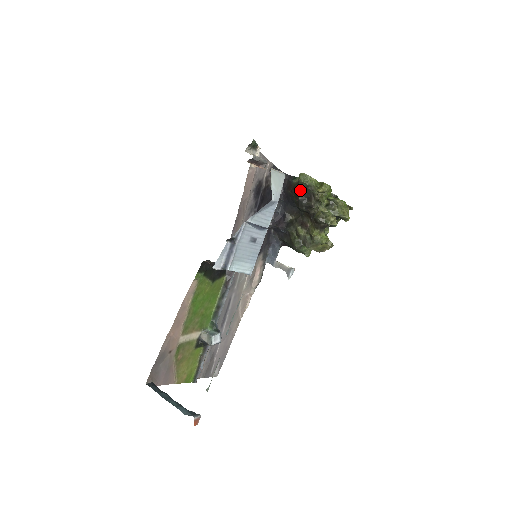
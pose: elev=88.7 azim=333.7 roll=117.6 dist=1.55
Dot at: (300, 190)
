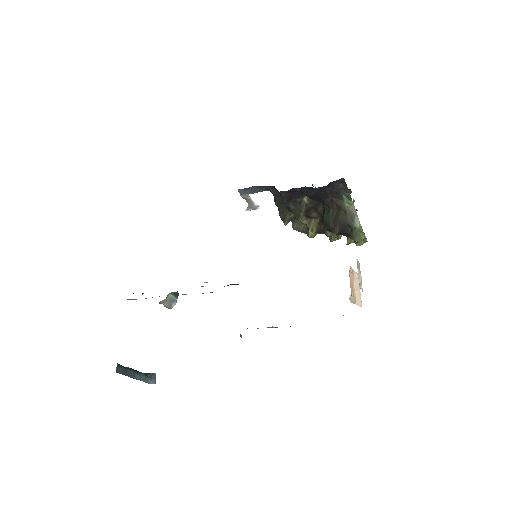
Dot at: (344, 229)
